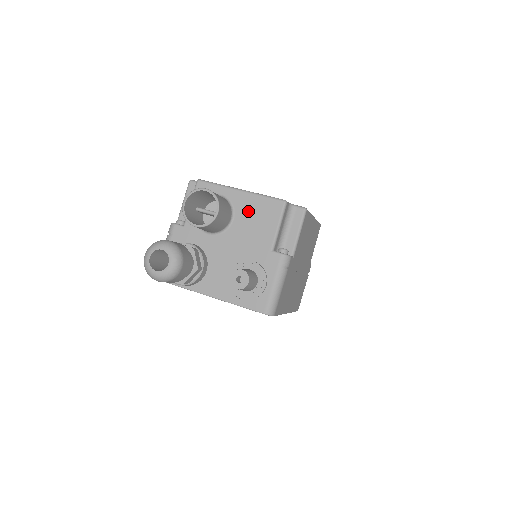
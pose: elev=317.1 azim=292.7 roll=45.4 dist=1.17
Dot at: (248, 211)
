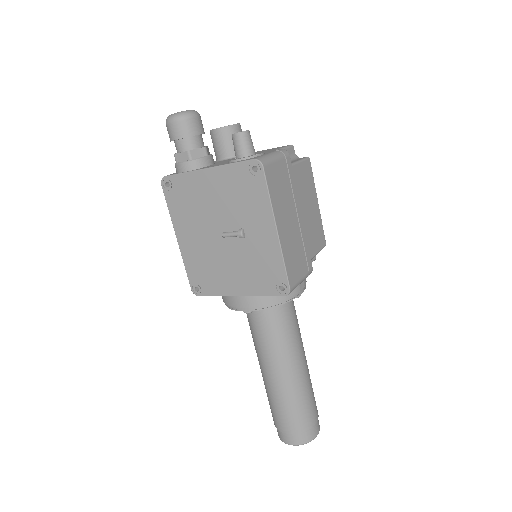
Dot at: (260, 151)
